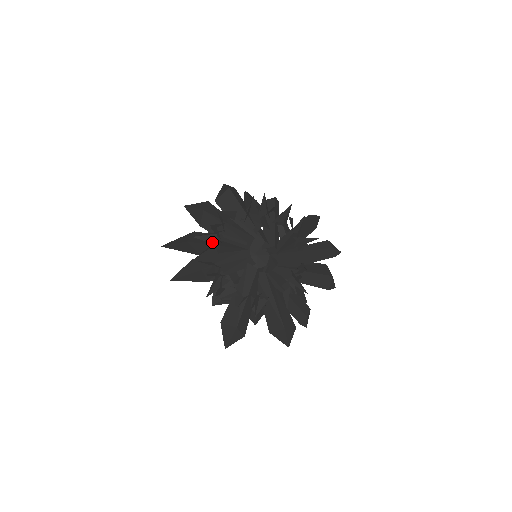
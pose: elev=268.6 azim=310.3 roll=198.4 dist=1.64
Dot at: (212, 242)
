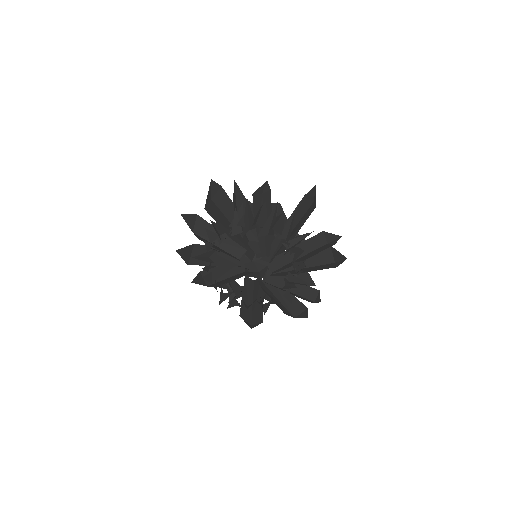
Dot at: (209, 262)
